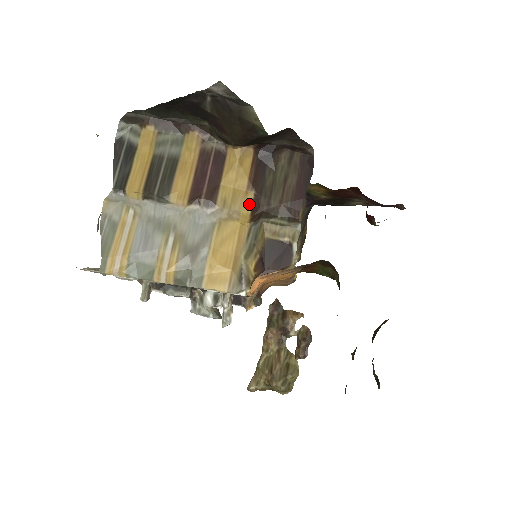
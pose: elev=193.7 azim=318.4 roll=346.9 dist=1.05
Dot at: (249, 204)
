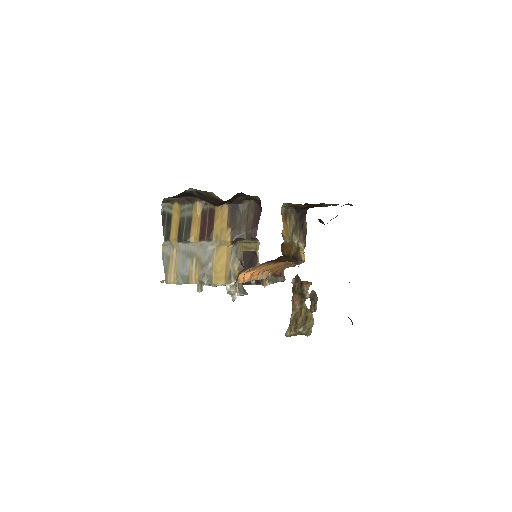
Dot at: (229, 236)
